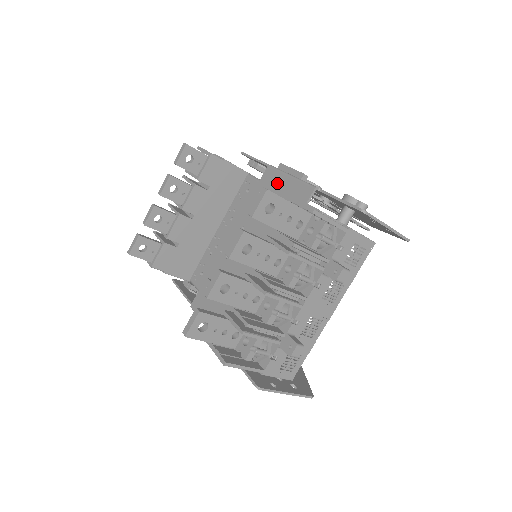
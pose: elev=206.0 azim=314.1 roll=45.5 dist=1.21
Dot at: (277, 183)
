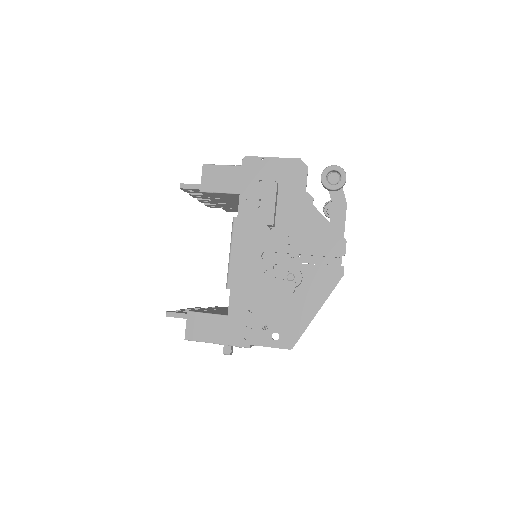
Dot at: occluded
